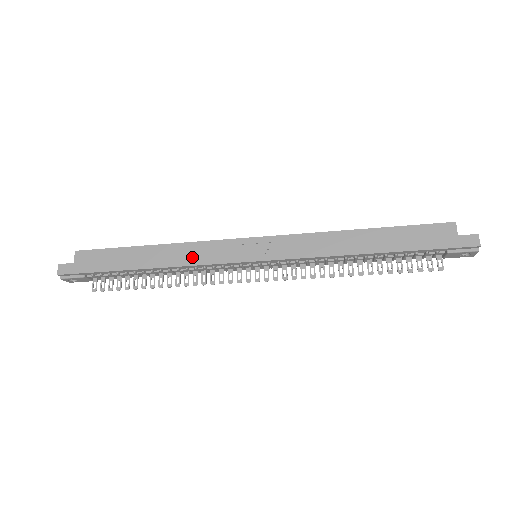
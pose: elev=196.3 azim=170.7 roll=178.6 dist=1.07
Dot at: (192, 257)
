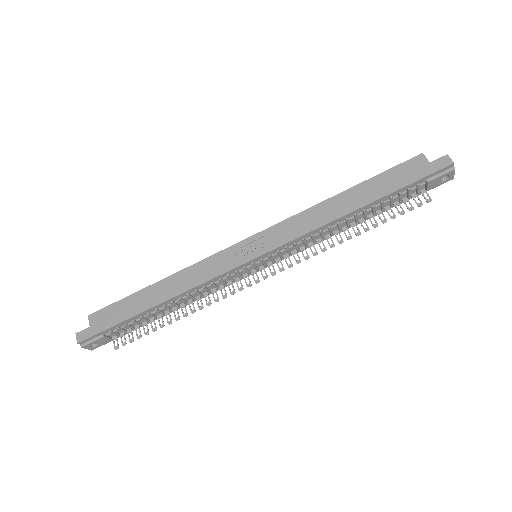
Dot at: (197, 277)
